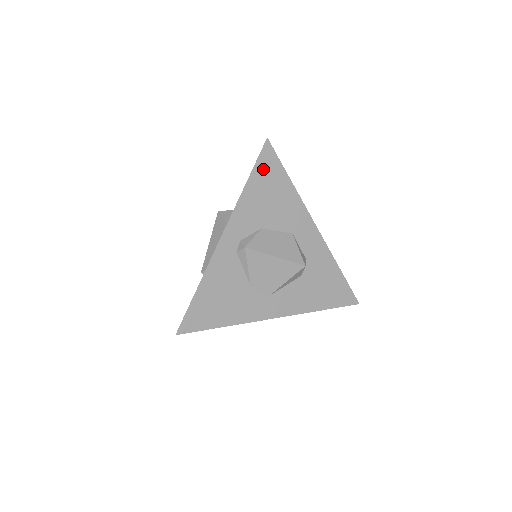
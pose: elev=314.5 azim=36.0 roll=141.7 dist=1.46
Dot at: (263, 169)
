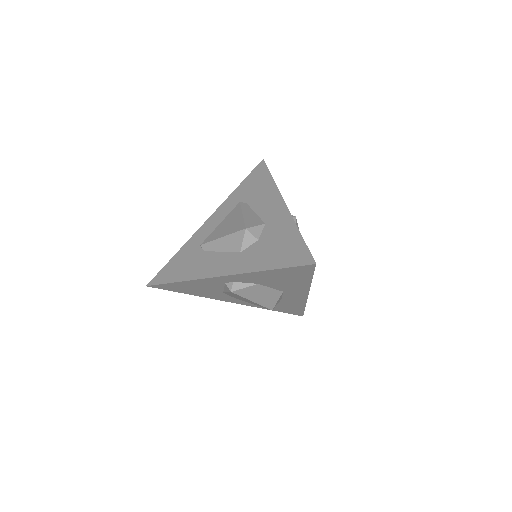
Dot at: (292, 271)
